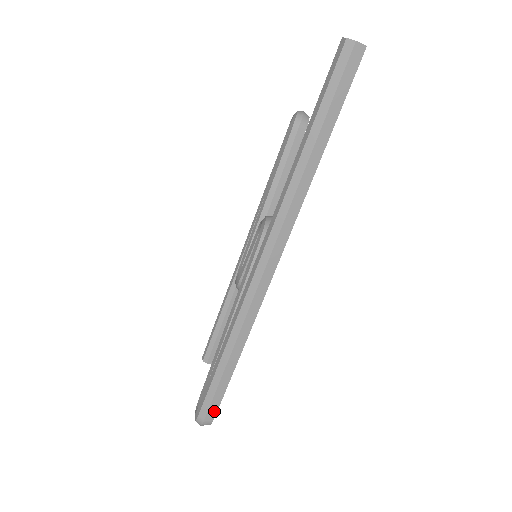
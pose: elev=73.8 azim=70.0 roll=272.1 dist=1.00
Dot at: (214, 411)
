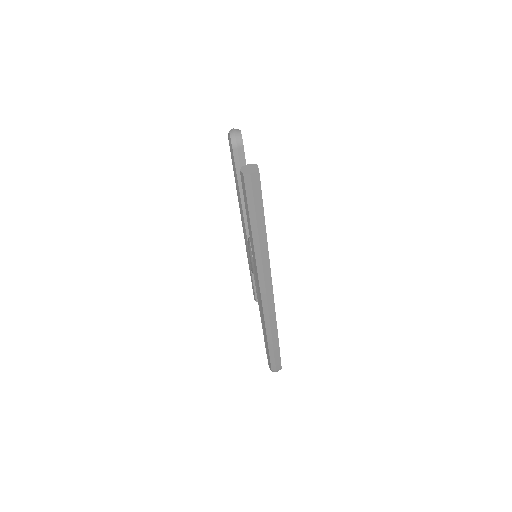
Dot at: (279, 365)
